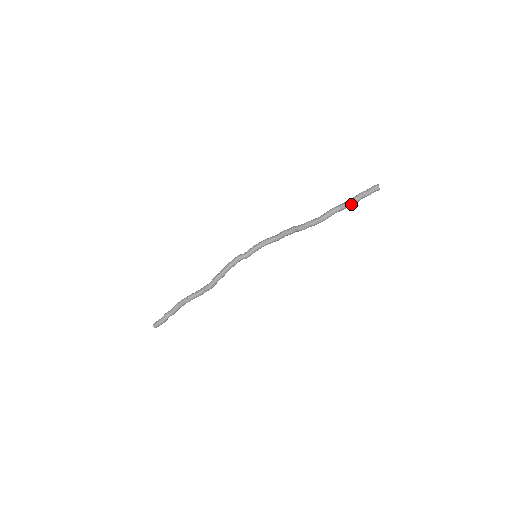
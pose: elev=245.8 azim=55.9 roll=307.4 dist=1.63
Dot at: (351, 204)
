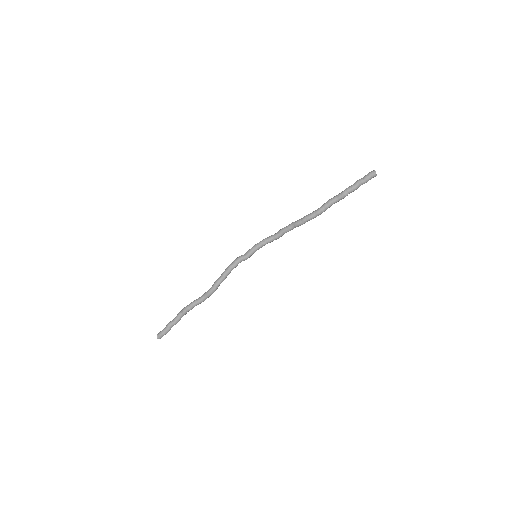
Dot at: (348, 193)
